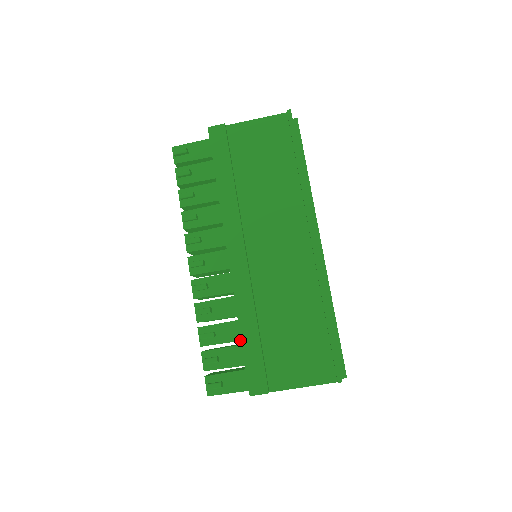
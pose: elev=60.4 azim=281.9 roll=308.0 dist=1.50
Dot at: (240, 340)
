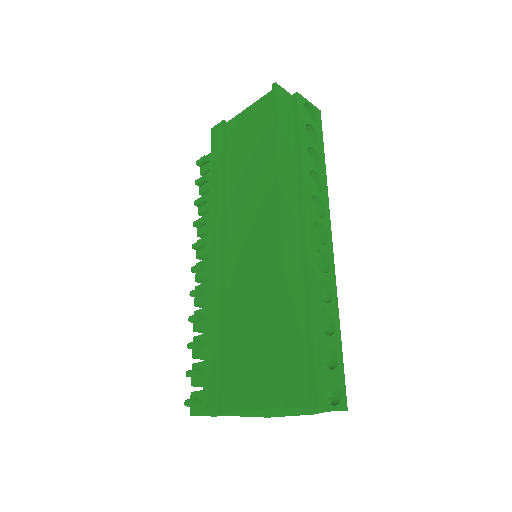
Dot at: occluded
